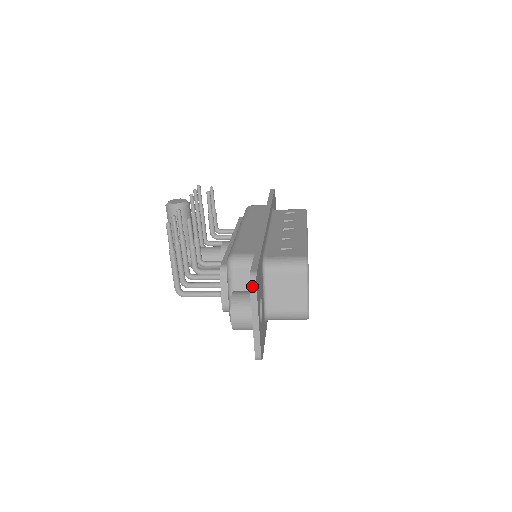
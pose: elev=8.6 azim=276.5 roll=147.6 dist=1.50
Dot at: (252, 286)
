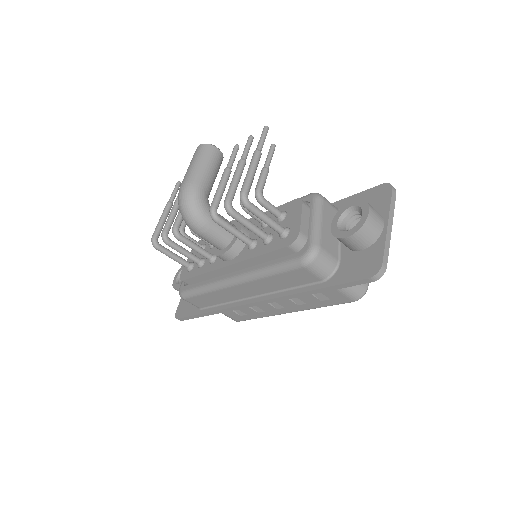
Dot at: (394, 189)
